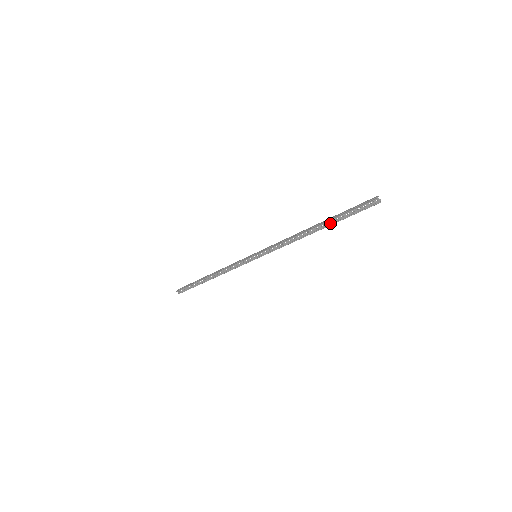
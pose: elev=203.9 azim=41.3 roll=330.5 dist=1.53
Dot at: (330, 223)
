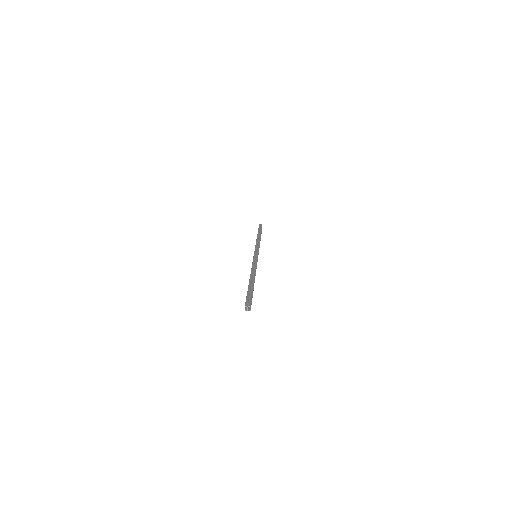
Dot at: occluded
